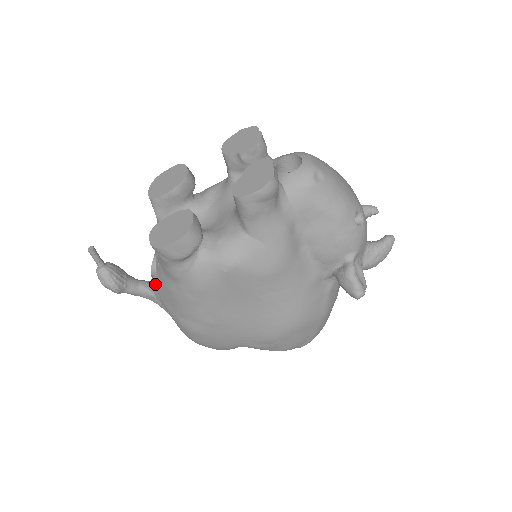
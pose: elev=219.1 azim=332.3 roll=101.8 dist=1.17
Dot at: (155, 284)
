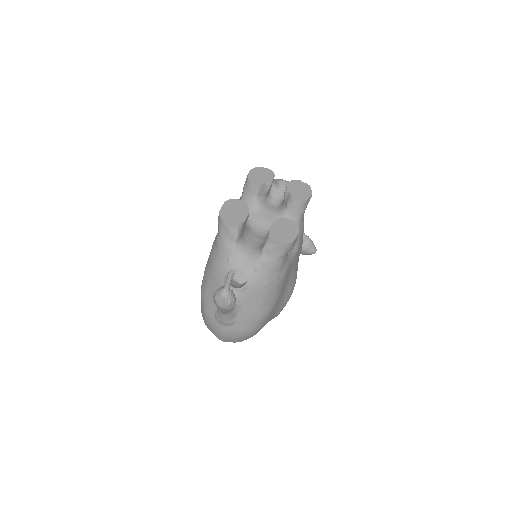
Dot at: (243, 292)
